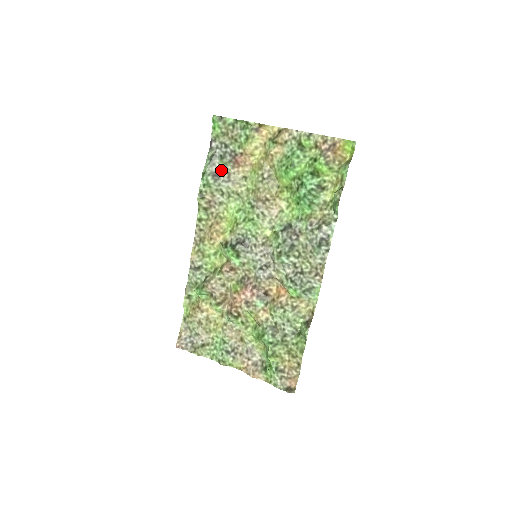
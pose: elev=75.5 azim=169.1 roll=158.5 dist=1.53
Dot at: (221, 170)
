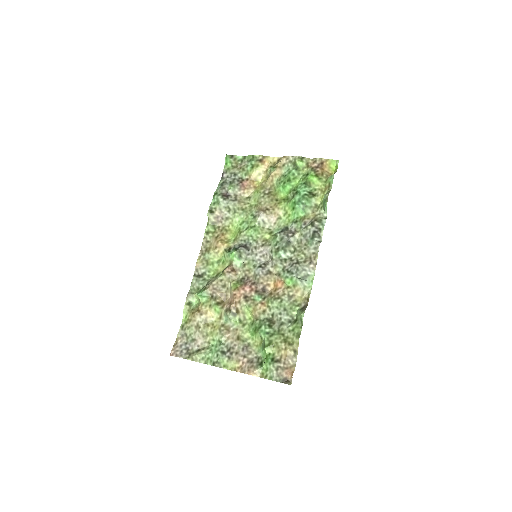
Dot at: (230, 192)
